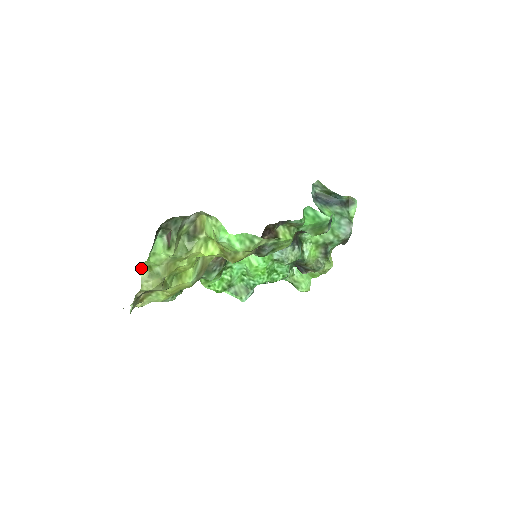
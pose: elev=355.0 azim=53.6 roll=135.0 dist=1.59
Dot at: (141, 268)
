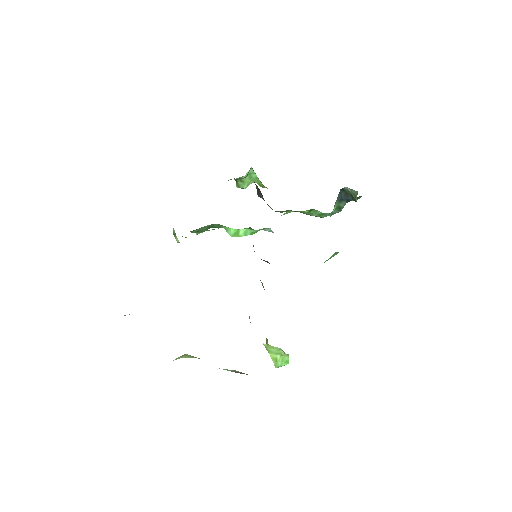
Dot at: occluded
